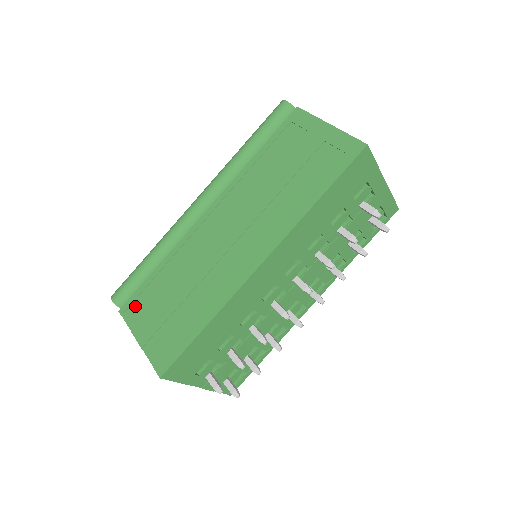
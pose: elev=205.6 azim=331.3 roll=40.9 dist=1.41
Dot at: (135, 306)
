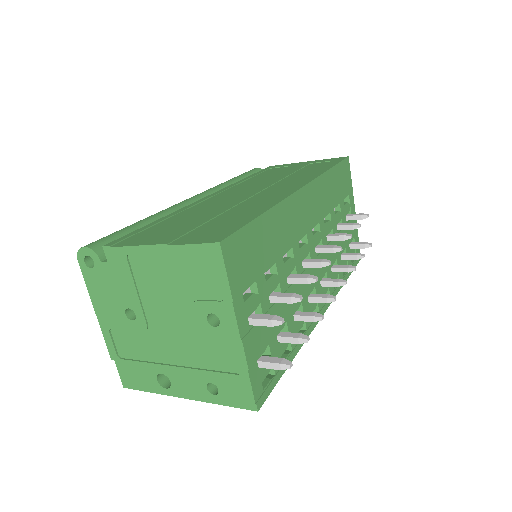
Dot at: (134, 237)
